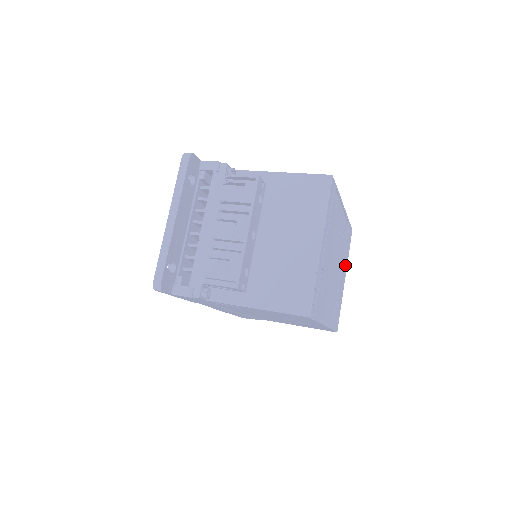
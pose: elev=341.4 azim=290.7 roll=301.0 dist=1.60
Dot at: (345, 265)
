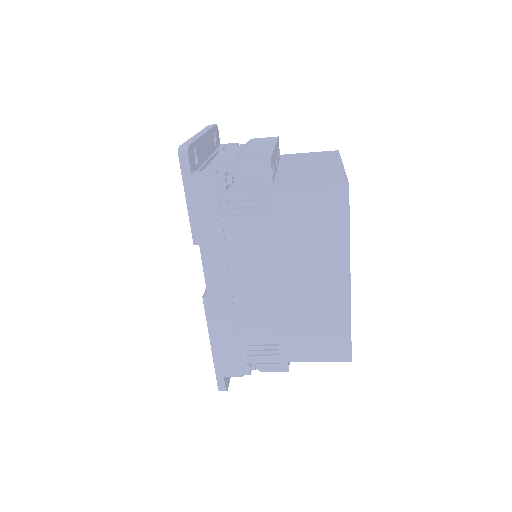
Dot at: occluded
